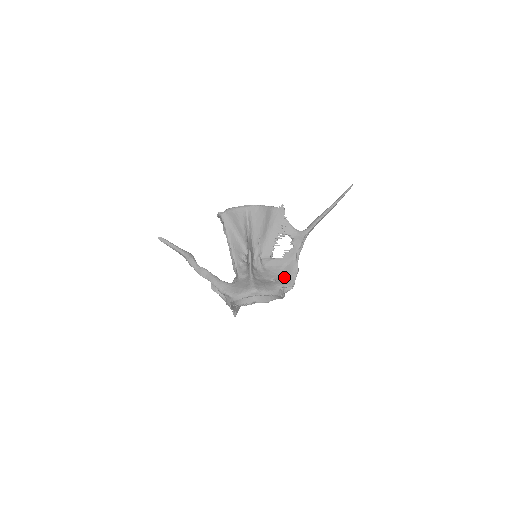
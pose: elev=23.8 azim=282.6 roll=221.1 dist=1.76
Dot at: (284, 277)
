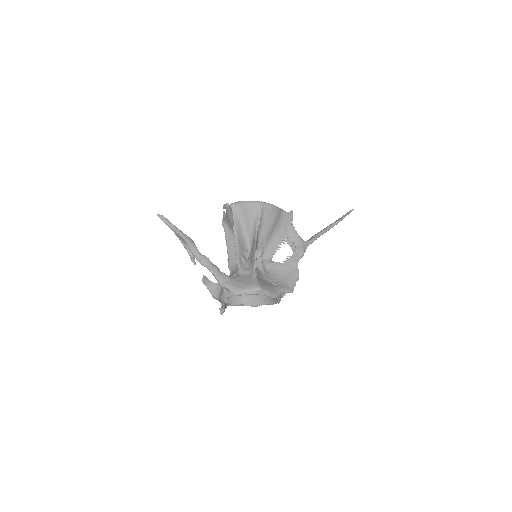
Dot at: (284, 282)
